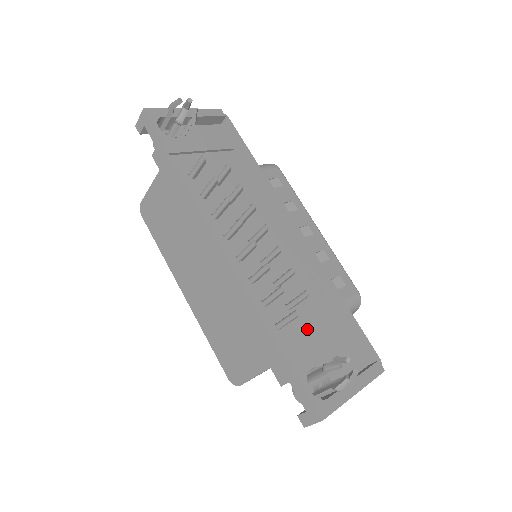
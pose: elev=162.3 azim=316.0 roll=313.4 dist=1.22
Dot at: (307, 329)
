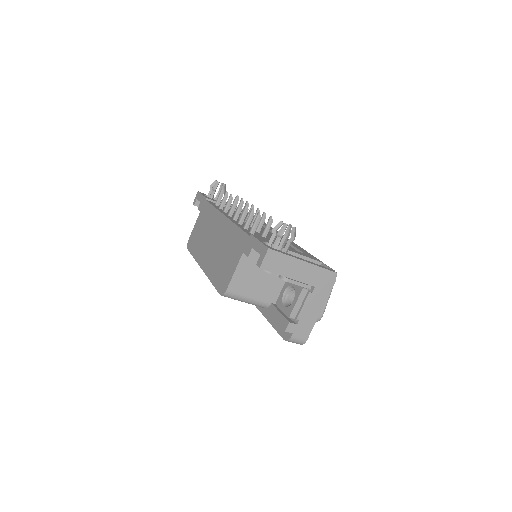
Dot at: occluded
